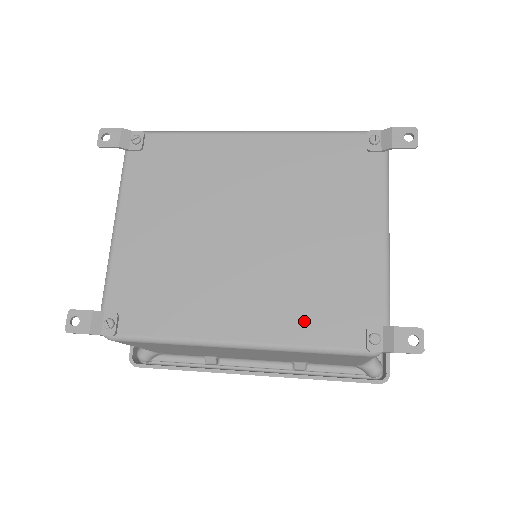
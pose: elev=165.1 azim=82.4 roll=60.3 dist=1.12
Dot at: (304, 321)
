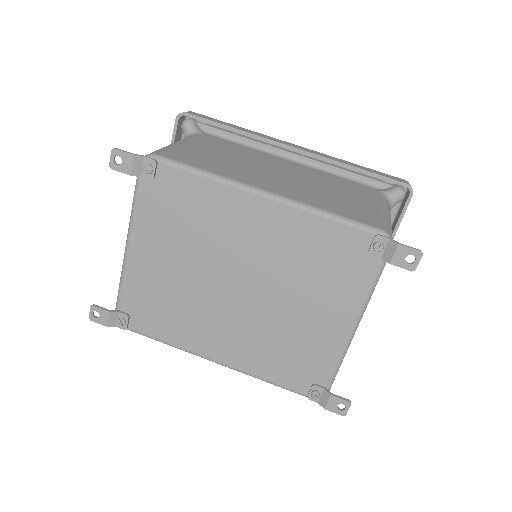
Dot at: (268, 365)
